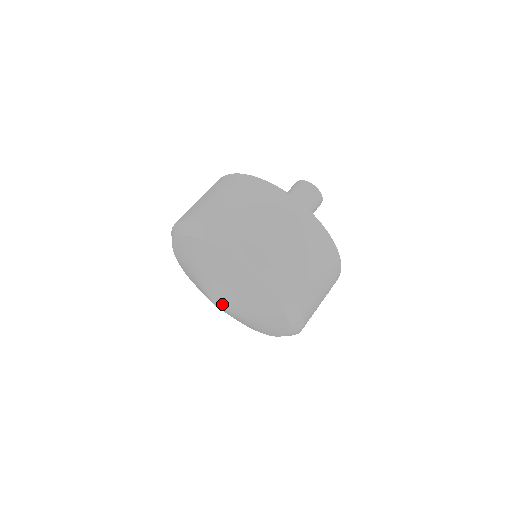
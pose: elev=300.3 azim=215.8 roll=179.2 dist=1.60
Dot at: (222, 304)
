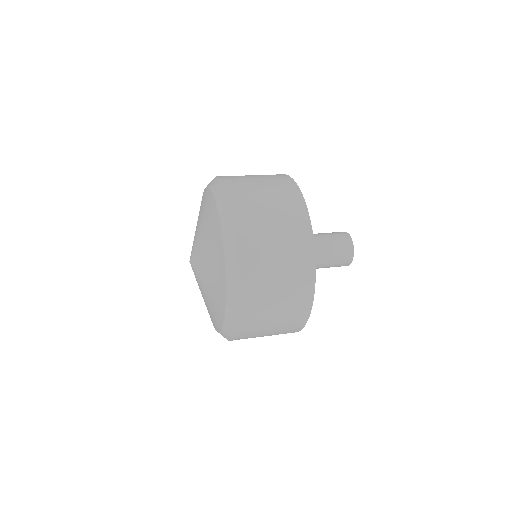
Dot at: (192, 251)
